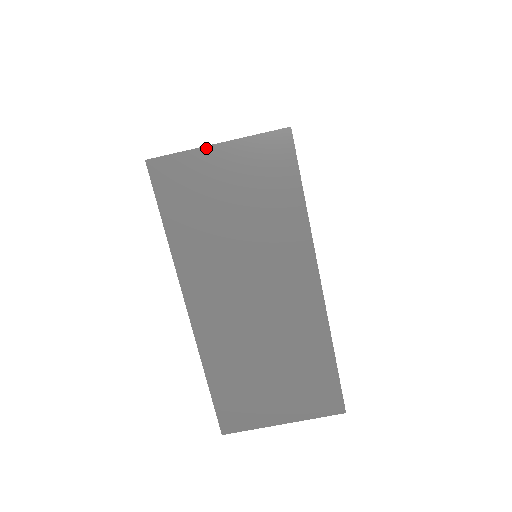
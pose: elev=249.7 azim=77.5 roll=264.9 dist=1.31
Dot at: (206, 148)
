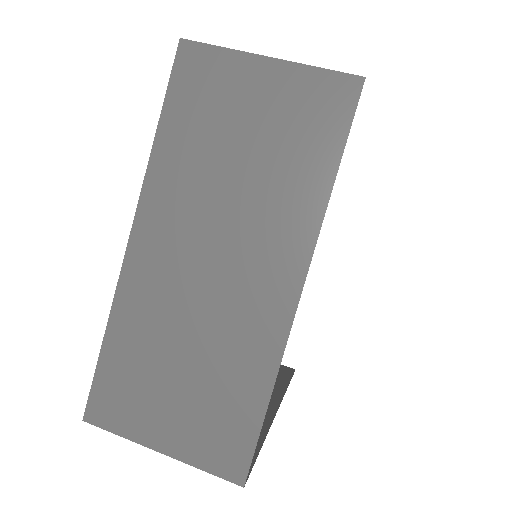
Dot at: occluded
